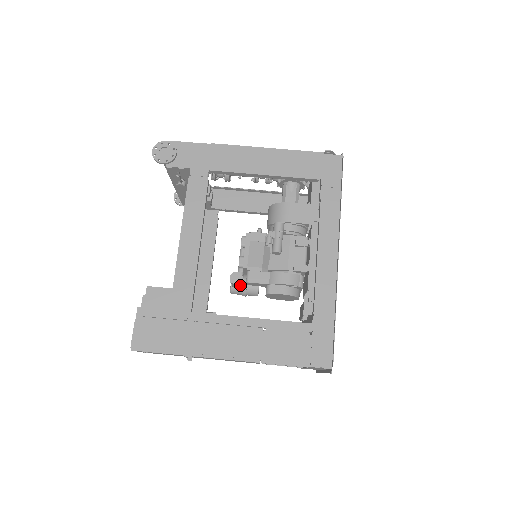
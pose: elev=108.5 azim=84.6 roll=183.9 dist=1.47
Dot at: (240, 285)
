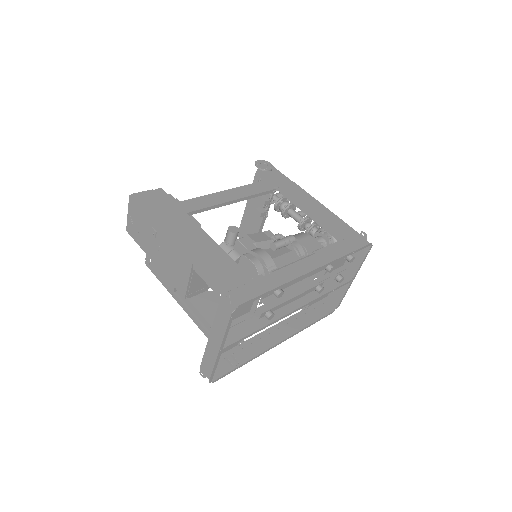
Dot at: (230, 239)
